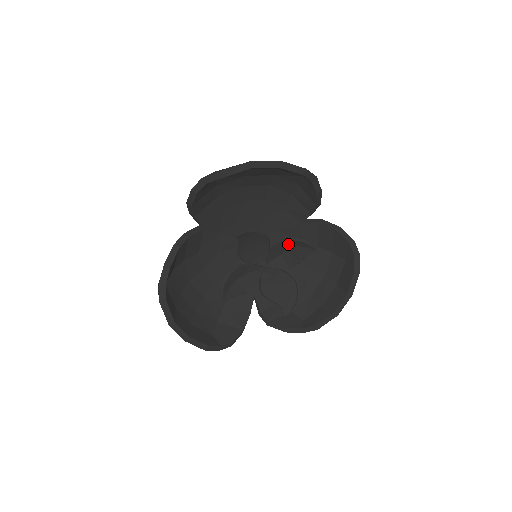
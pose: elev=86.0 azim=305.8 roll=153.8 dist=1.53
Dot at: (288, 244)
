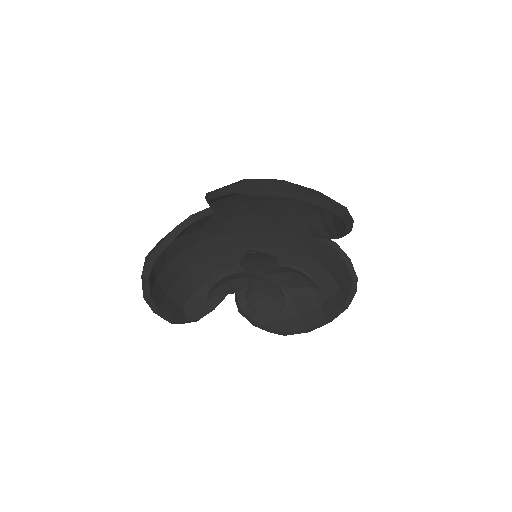
Dot at: (293, 270)
